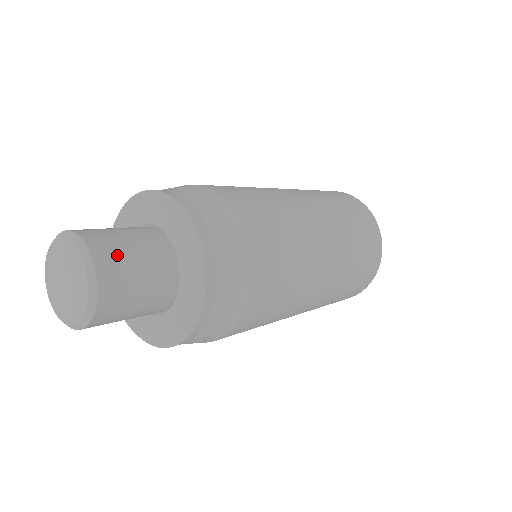
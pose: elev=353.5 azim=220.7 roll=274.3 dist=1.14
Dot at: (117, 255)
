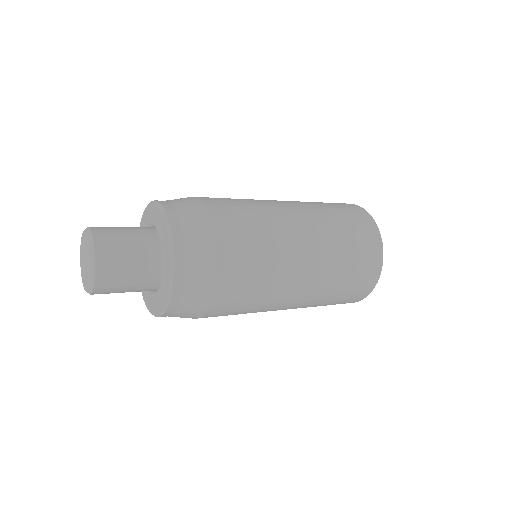
Dot at: (114, 278)
